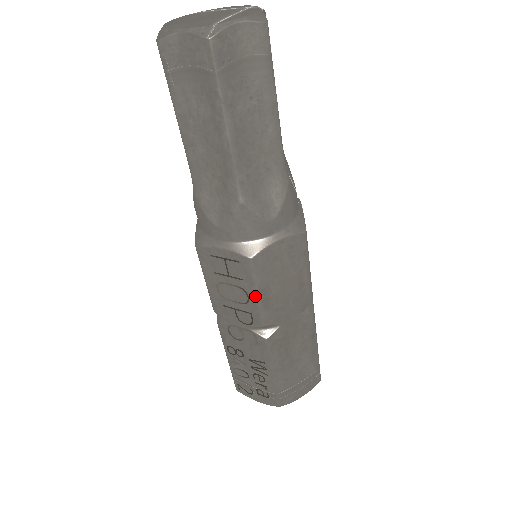
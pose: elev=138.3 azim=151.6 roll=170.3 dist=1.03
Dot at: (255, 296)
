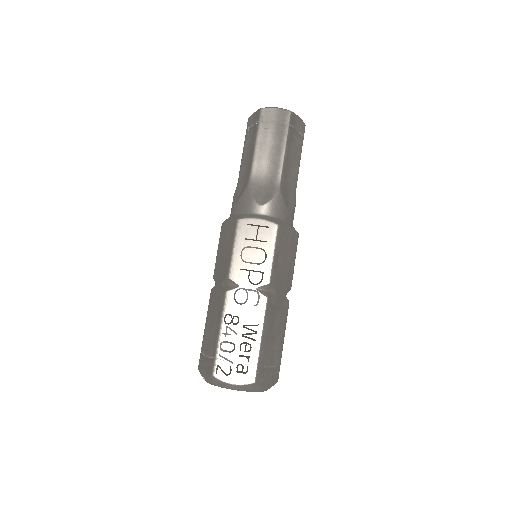
Dot at: (272, 255)
